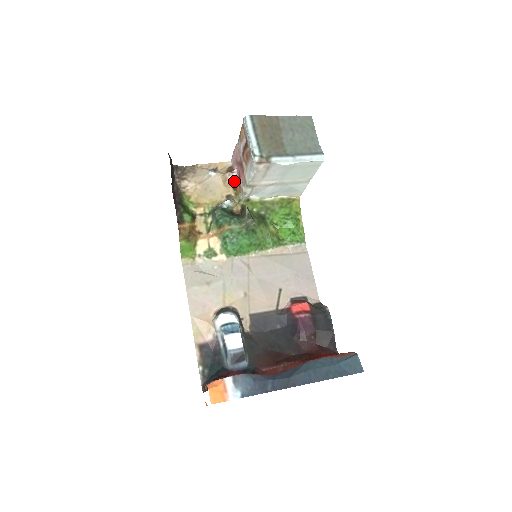
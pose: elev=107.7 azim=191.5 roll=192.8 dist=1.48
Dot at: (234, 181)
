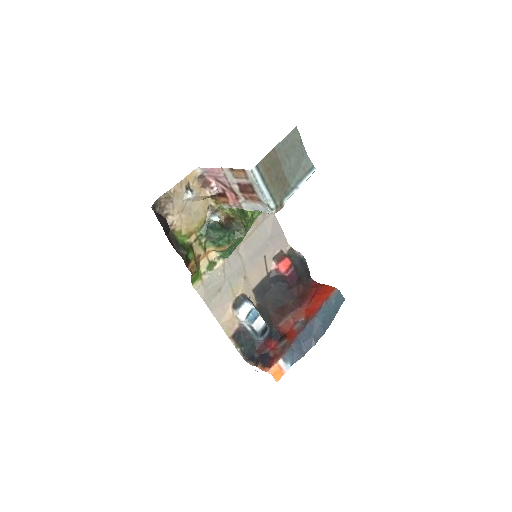
Dot at: (215, 195)
